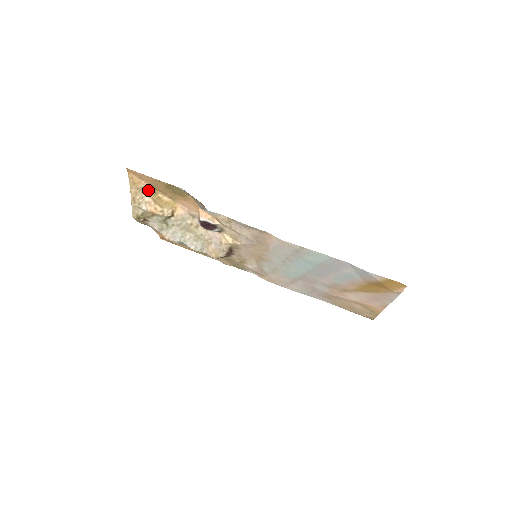
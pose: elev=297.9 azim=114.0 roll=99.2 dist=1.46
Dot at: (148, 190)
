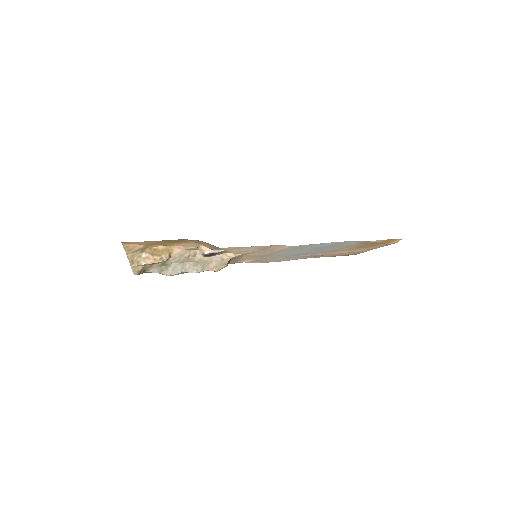
Dot at: (143, 248)
